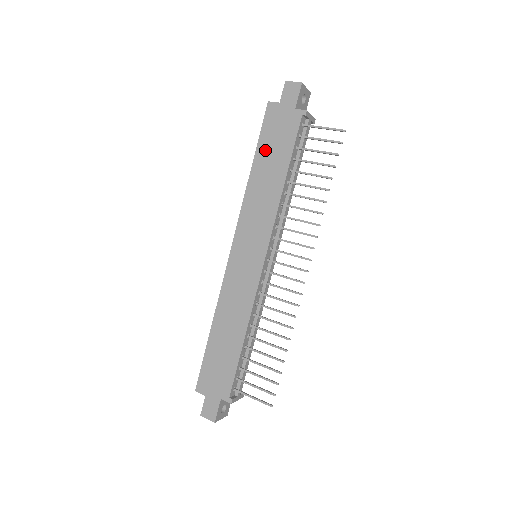
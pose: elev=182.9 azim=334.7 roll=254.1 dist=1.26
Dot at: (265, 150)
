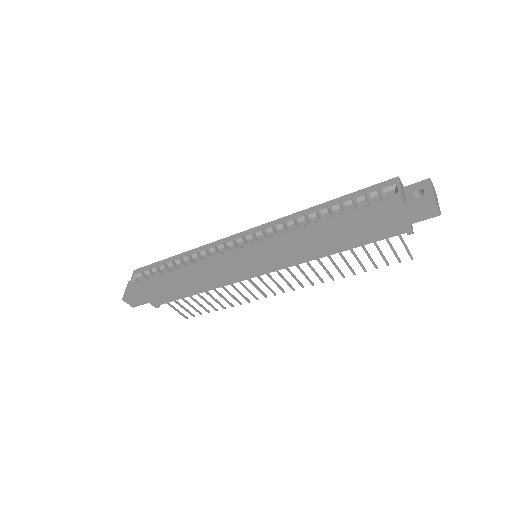
Dot at: (350, 225)
